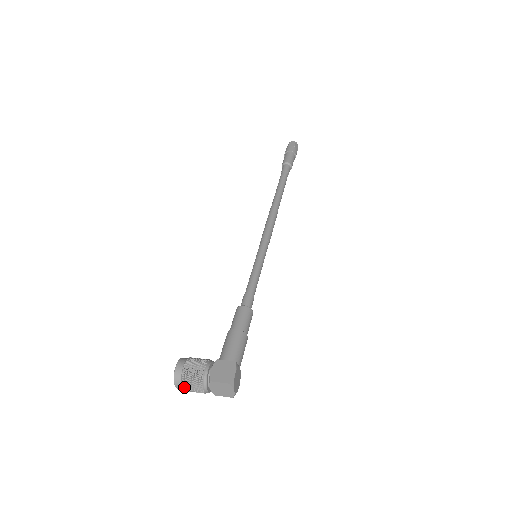
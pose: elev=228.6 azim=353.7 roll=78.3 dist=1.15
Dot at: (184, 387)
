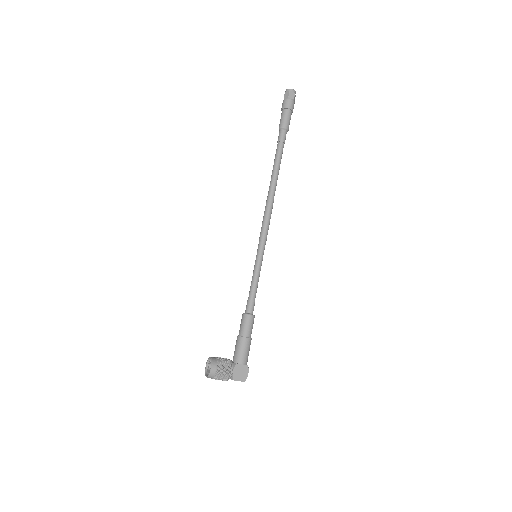
Dot at: occluded
